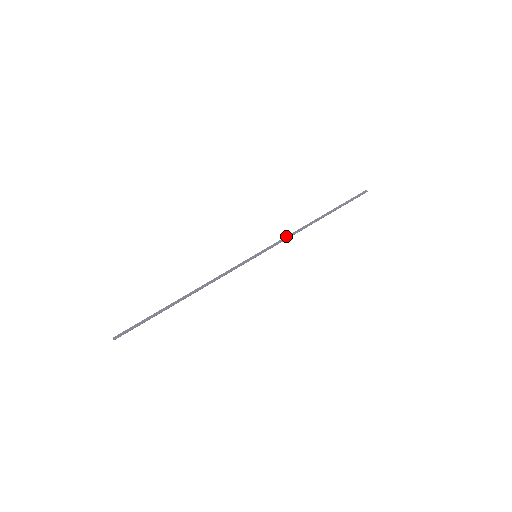
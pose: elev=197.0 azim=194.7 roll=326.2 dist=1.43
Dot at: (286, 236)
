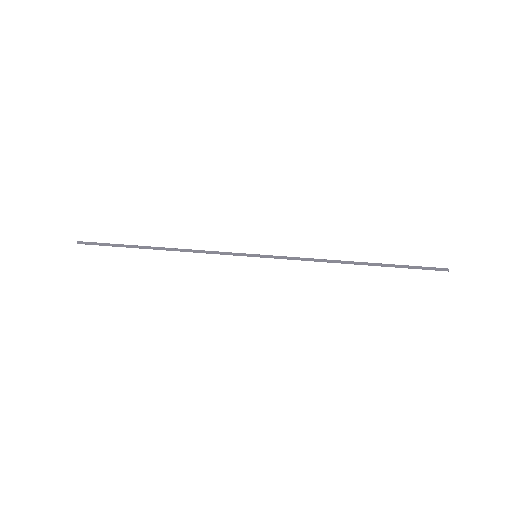
Dot at: occluded
